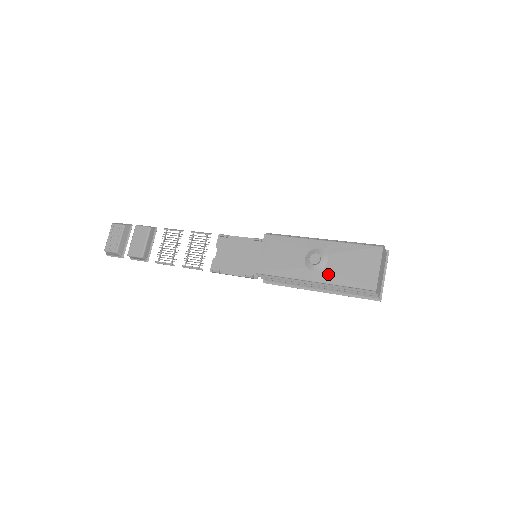
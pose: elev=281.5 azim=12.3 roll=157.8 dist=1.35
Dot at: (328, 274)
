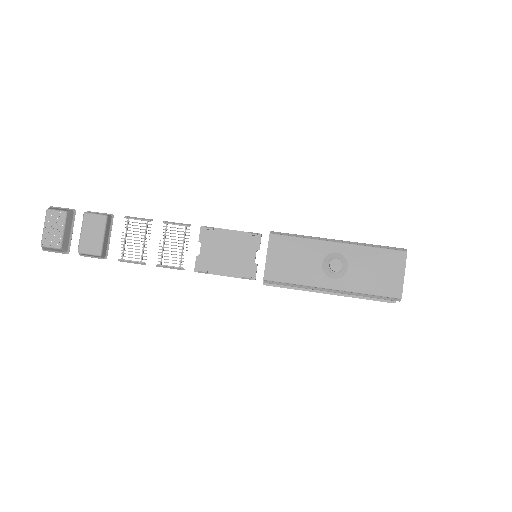
Dot at: (349, 281)
